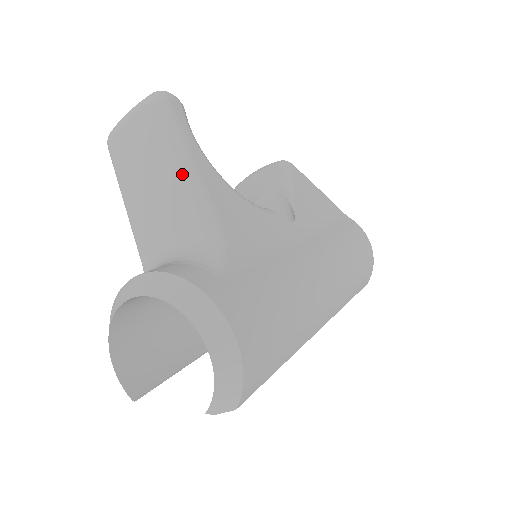
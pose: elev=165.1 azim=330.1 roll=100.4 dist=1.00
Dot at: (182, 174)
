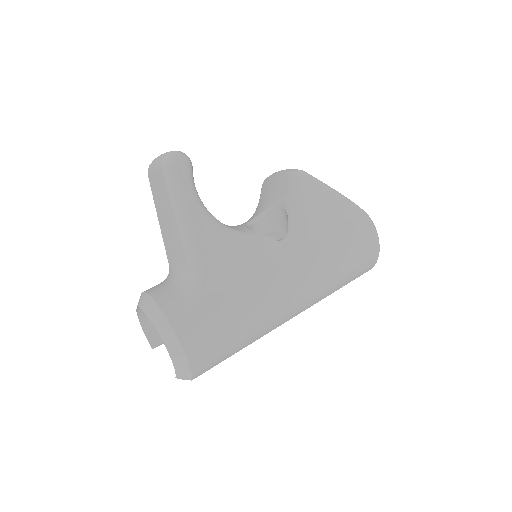
Dot at: (179, 226)
